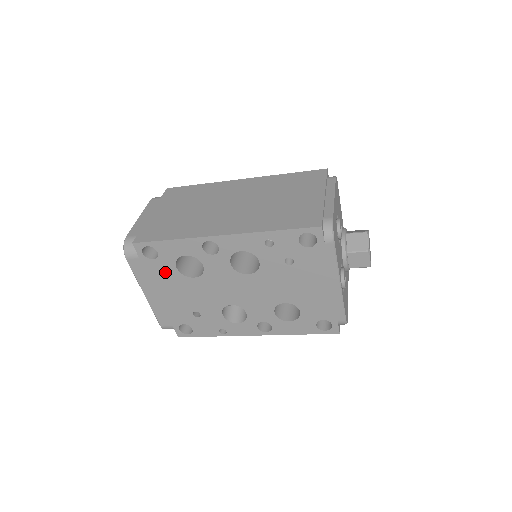
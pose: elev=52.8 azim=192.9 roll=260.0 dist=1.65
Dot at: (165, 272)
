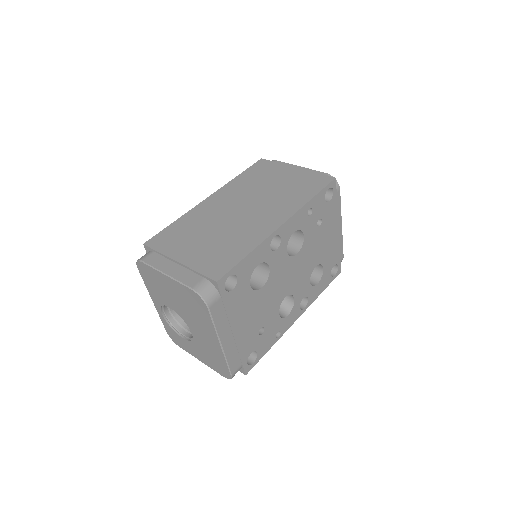
Dot at: (241, 298)
